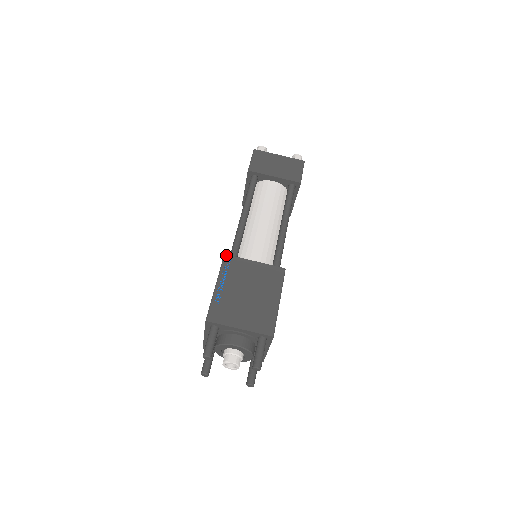
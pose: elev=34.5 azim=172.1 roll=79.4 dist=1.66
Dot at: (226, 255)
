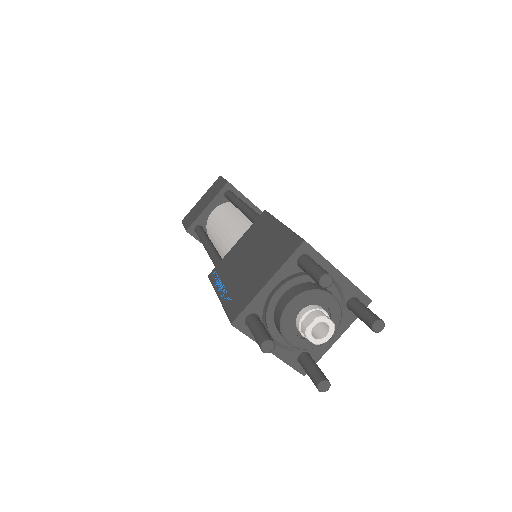
Dot at: occluded
